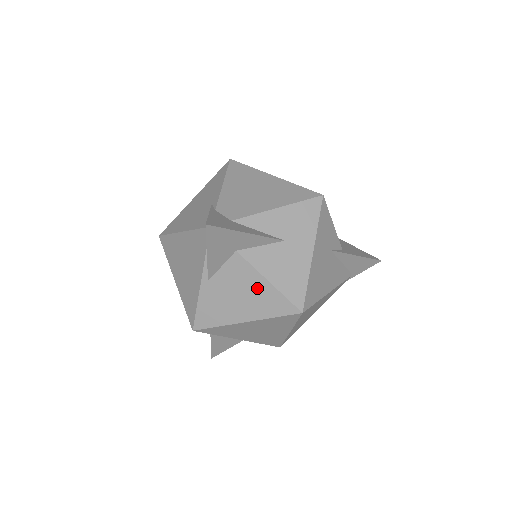
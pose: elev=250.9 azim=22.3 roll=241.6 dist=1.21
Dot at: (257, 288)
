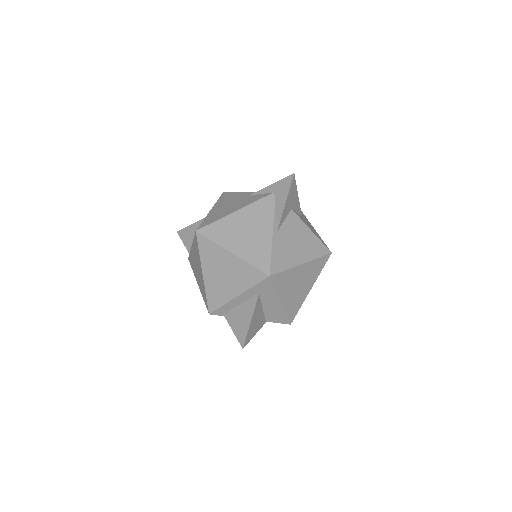
Dot at: (306, 236)
